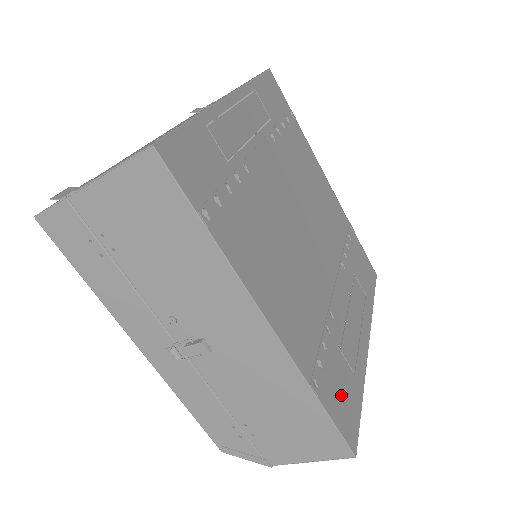
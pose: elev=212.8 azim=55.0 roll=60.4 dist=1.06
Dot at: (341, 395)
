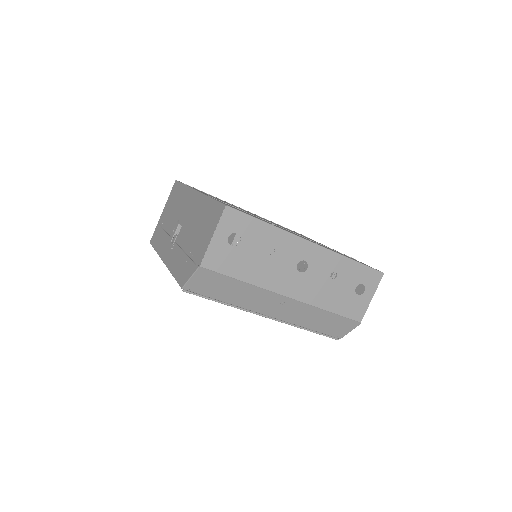
Dot at: occluded
